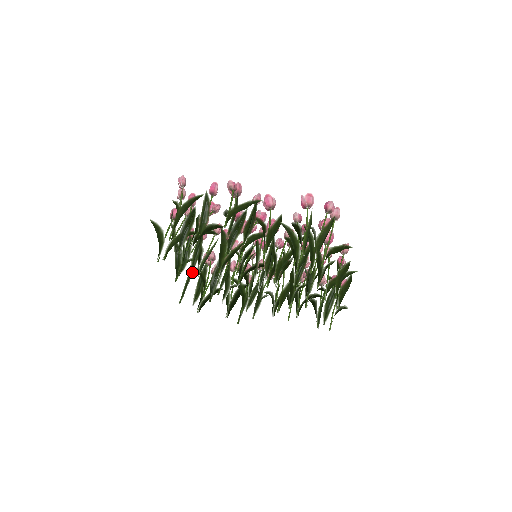
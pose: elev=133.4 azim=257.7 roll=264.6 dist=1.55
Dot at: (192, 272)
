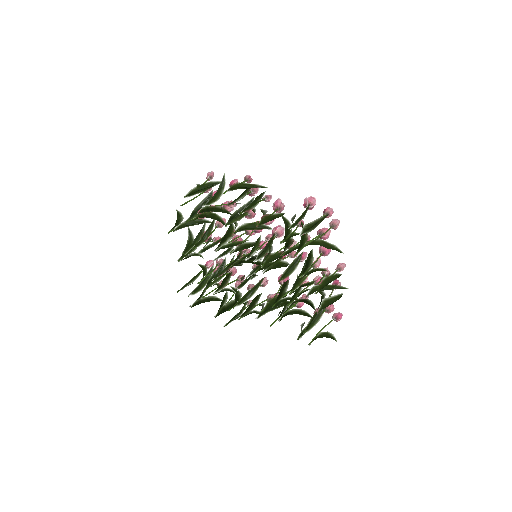
Dot at: (199, 275)
